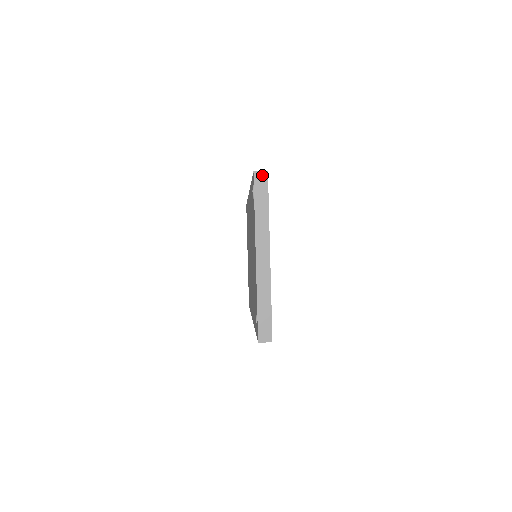
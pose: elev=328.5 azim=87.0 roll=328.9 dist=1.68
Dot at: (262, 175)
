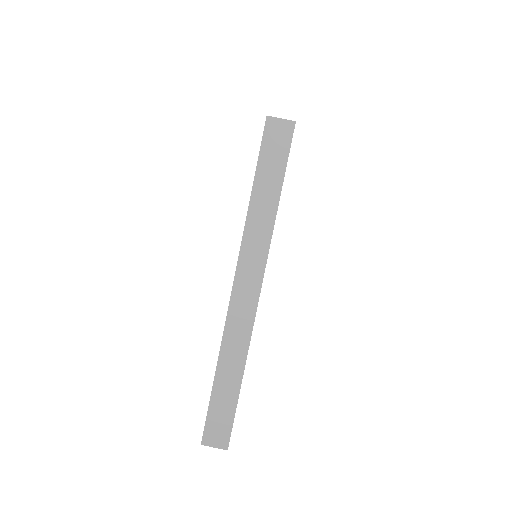
Dot at: (282, 127)
